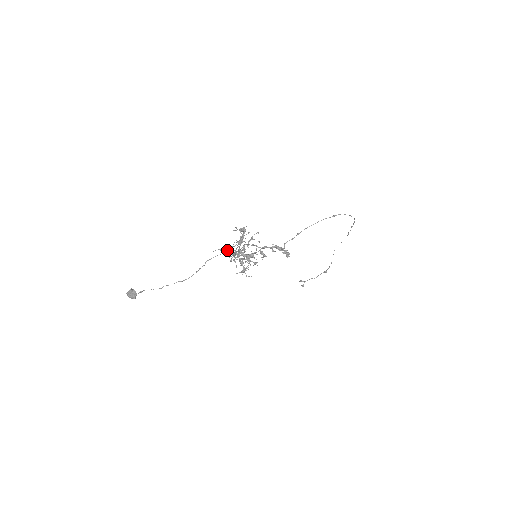
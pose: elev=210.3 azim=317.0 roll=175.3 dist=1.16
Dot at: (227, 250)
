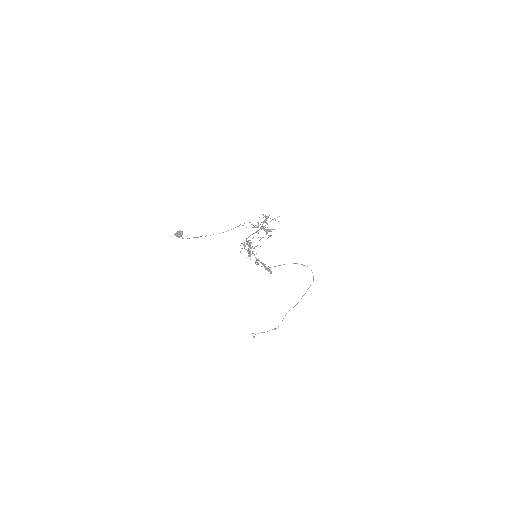
Dot at: (252, 227)
